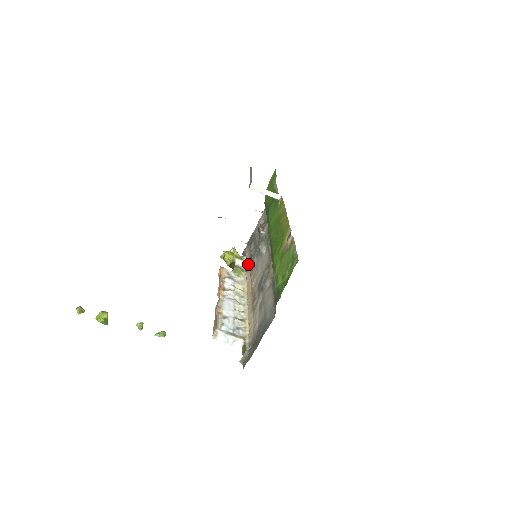
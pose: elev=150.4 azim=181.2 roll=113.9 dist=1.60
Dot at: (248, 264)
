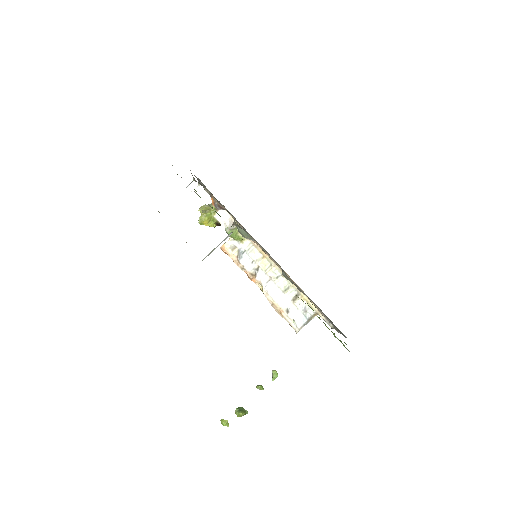
Dot at: occluded
